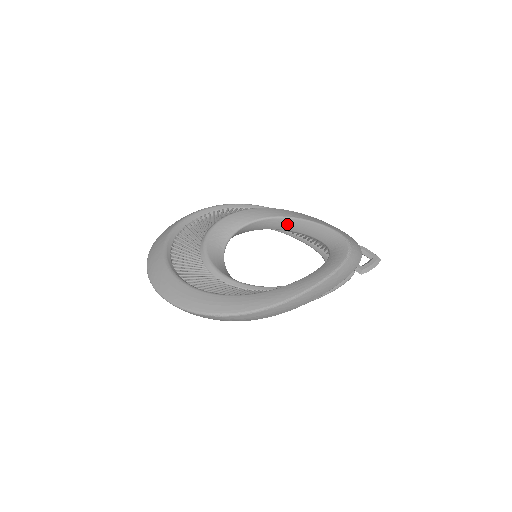
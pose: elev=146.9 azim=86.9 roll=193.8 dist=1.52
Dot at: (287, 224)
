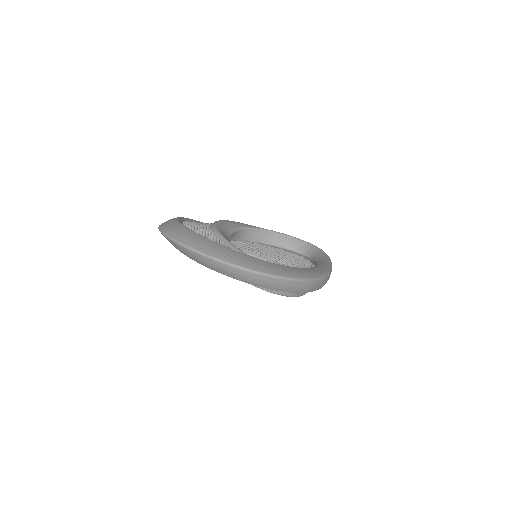
Dot at: (261, 235)
